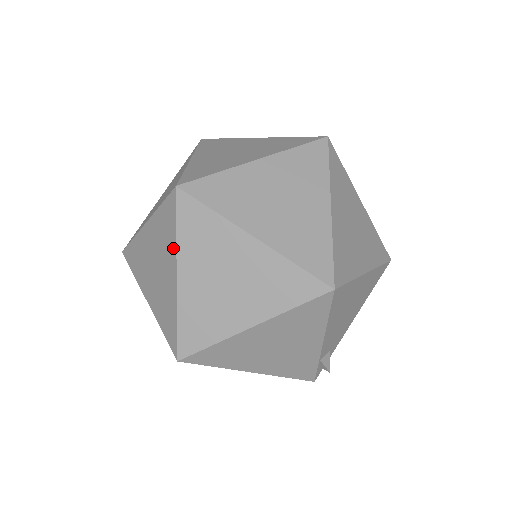
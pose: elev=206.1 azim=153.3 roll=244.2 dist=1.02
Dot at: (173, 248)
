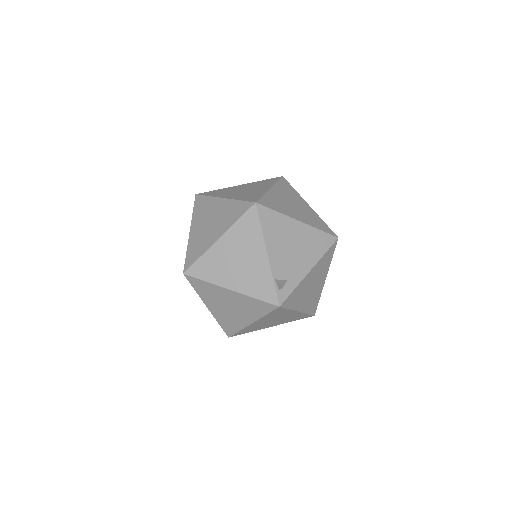
Dot at: (191, 221)
